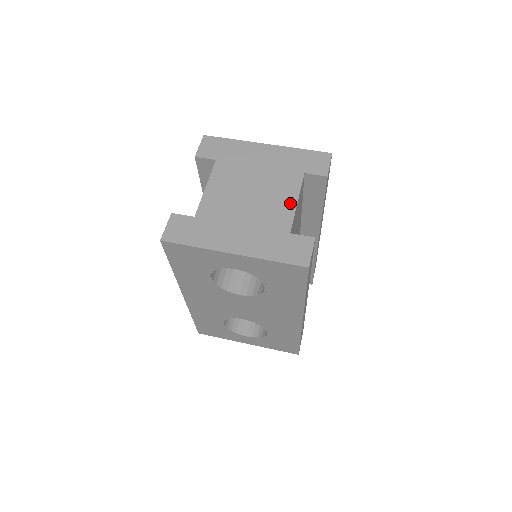
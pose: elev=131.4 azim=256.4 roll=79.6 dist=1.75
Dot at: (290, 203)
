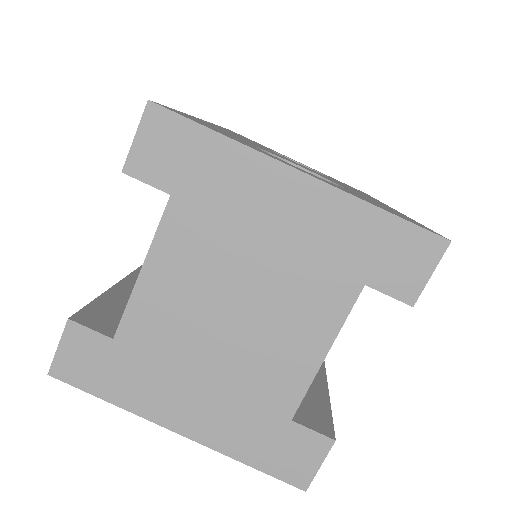
Dot at: (310, 355)
